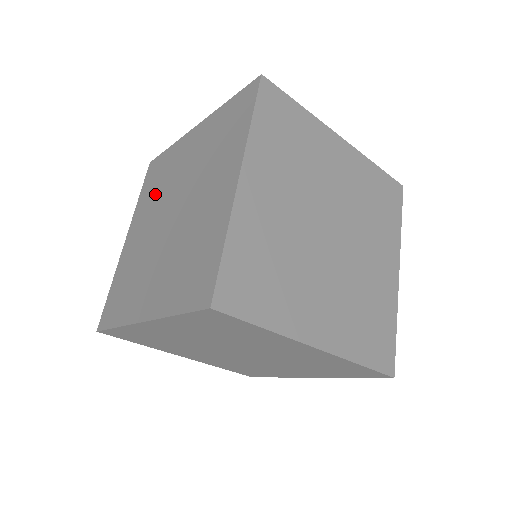
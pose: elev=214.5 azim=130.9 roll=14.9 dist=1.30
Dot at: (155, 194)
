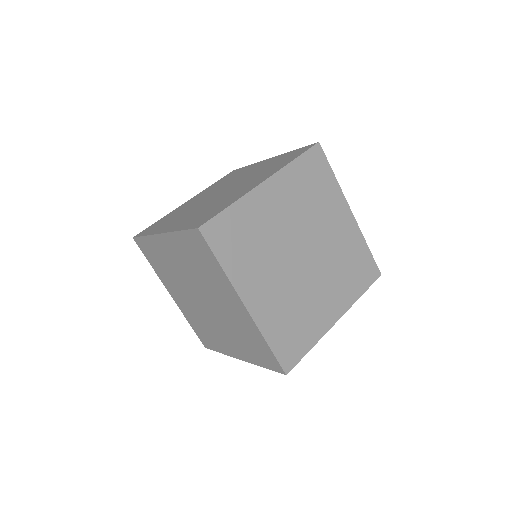
Dot at: (222, 183)
